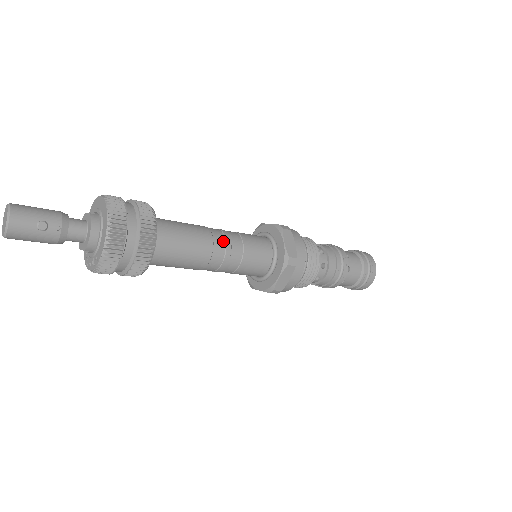
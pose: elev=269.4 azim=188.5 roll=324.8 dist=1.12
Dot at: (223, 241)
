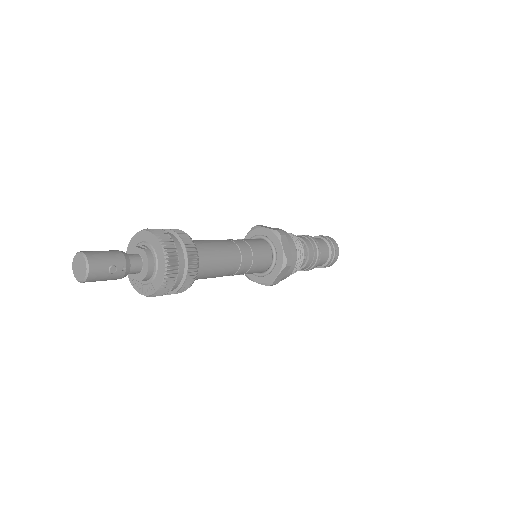
Dot at: (239, 253)
